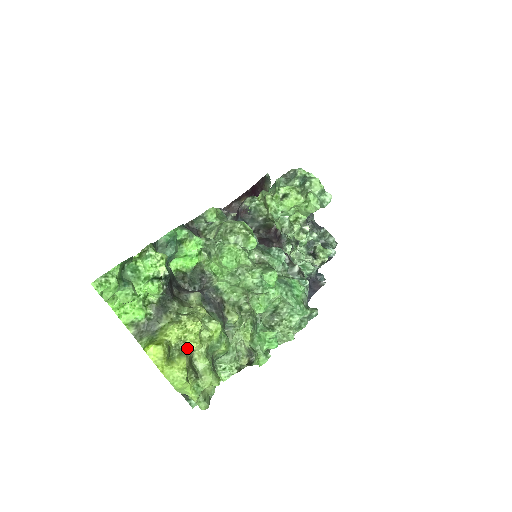
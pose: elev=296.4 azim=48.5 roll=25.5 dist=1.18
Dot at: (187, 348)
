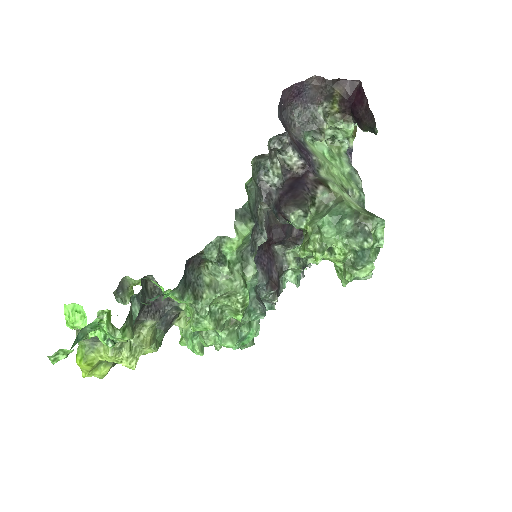
Dot at: occluded
